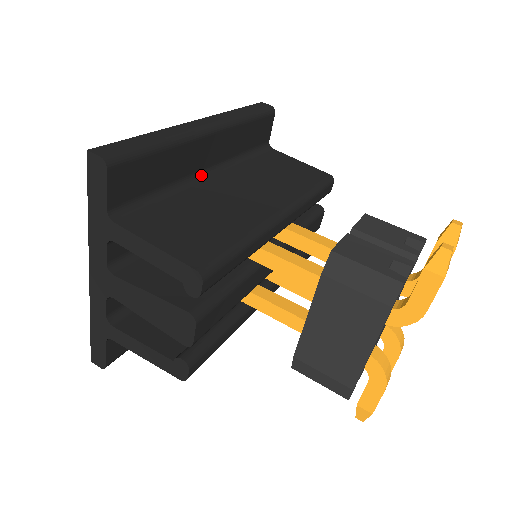
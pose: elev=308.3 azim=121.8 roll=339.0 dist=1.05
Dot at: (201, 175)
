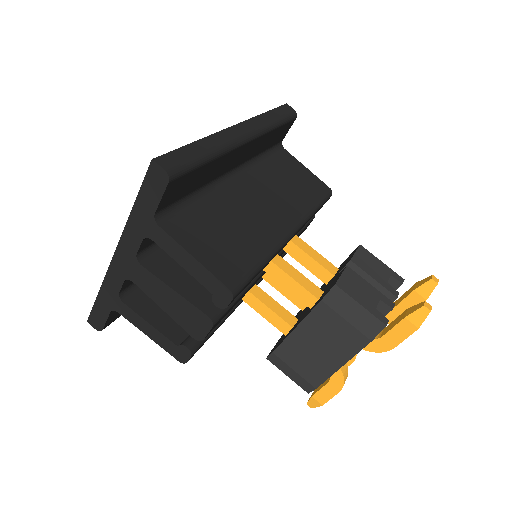
Dot at: (227, 176)
